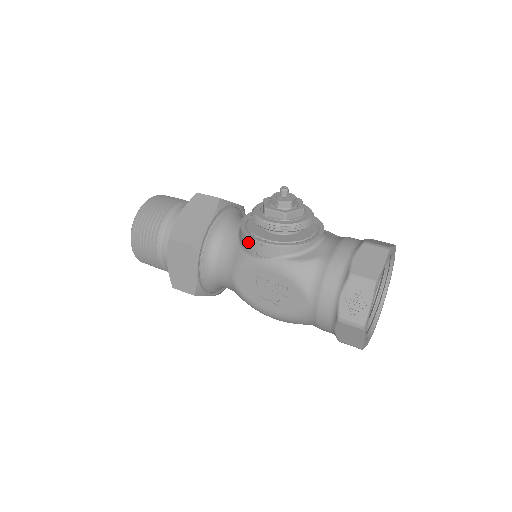
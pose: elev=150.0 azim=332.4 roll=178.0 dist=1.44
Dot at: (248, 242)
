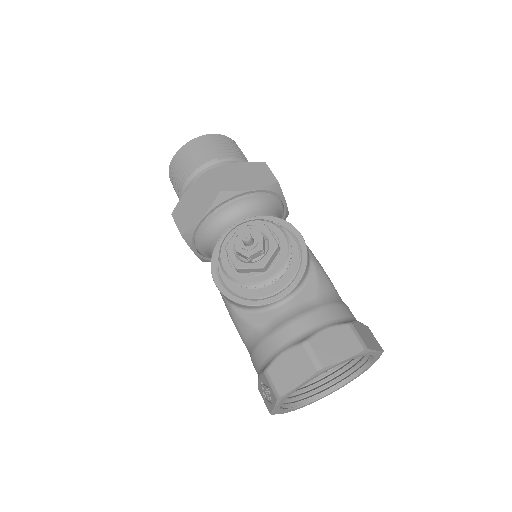
Dot at: occluded
